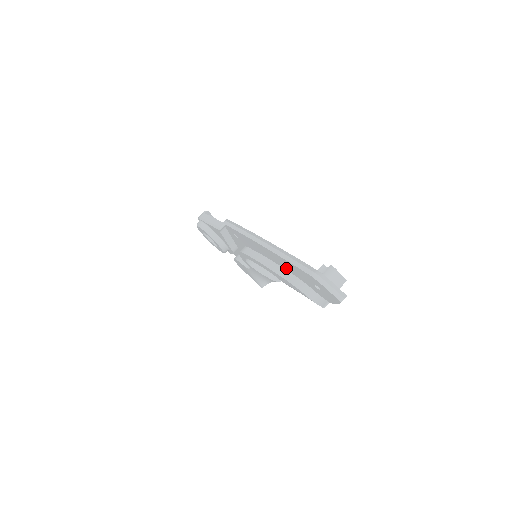
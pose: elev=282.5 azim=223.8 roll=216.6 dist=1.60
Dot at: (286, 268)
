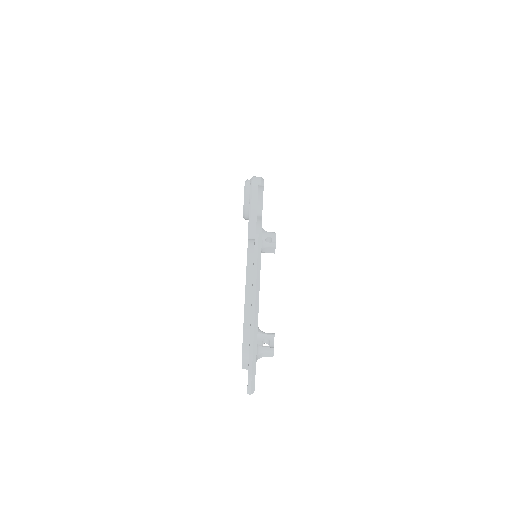
Dot at: occluded
